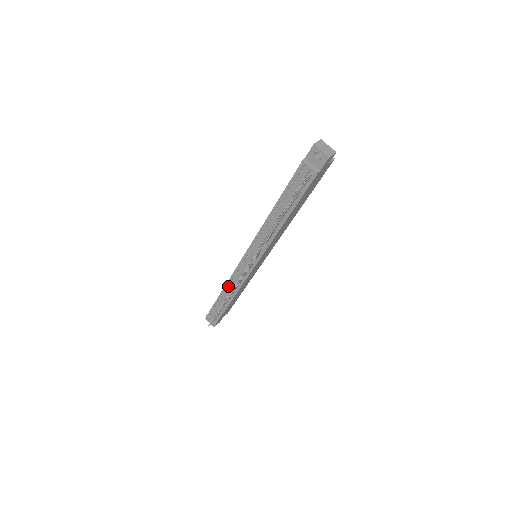
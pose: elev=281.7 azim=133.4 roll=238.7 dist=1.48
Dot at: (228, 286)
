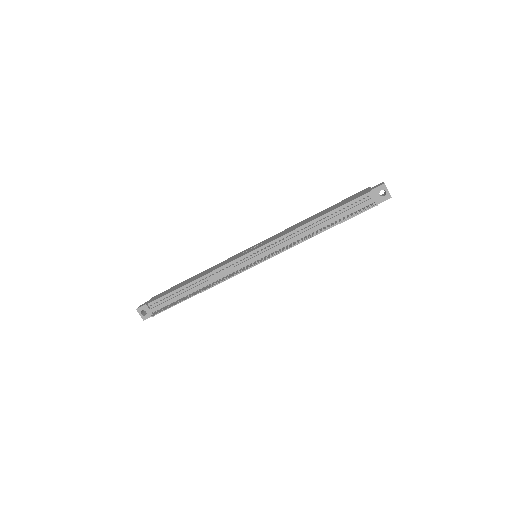
Dot at: (205, 278)
